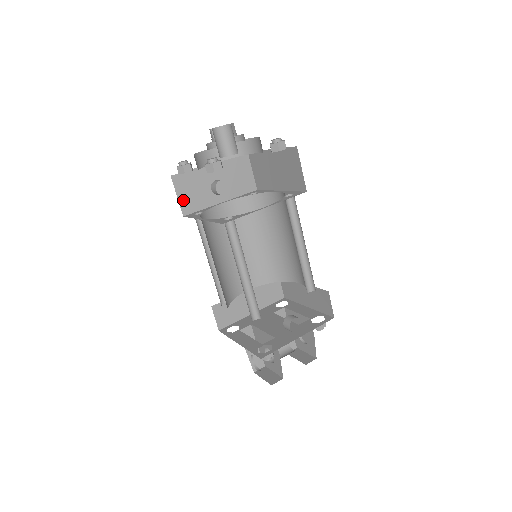
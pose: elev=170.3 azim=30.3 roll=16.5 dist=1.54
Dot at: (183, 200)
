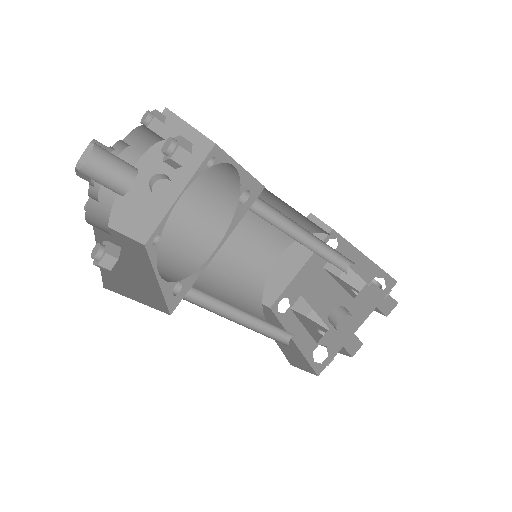
Dot at: (129, 230)
